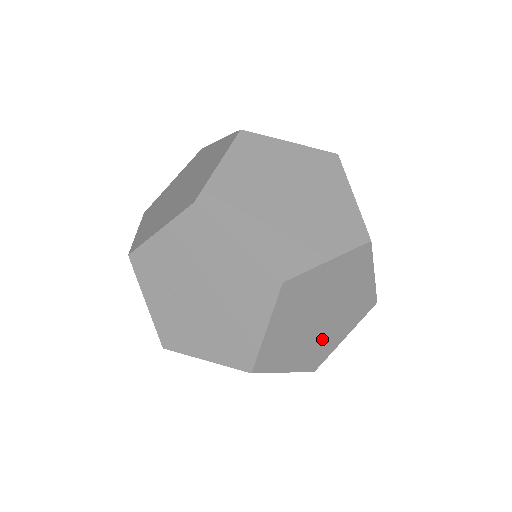
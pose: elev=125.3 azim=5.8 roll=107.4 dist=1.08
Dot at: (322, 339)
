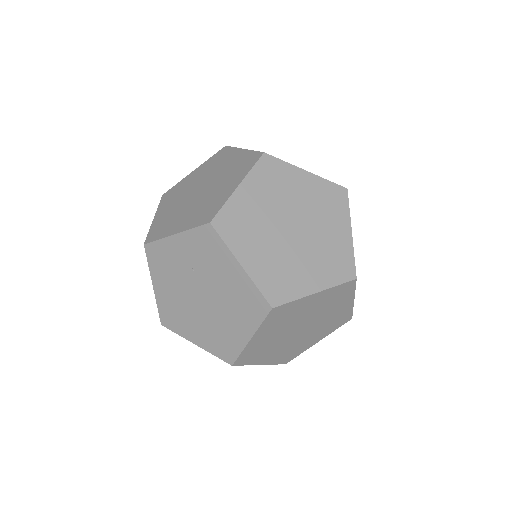
Dot at: occluded
